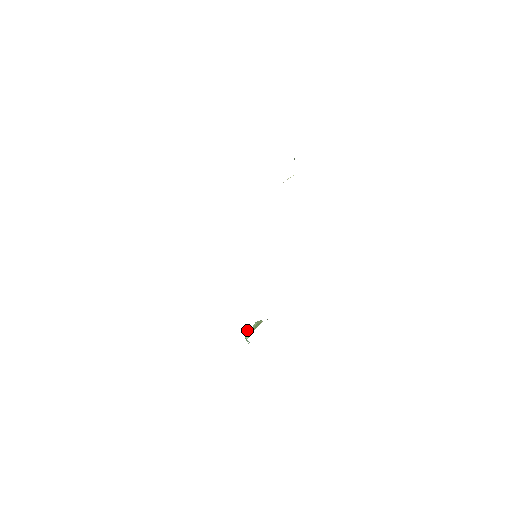
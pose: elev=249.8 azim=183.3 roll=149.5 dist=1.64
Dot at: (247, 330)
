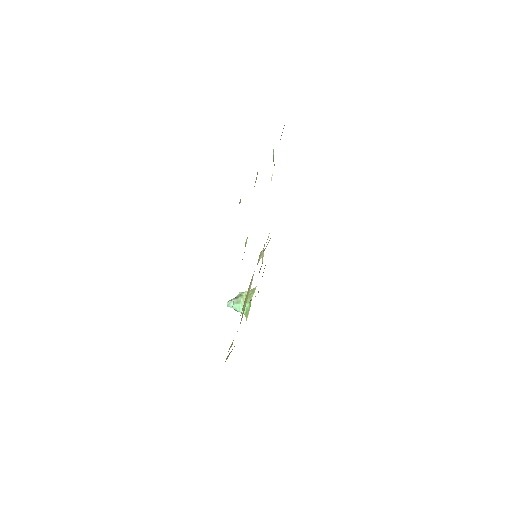
Dot at: (234, 304)
